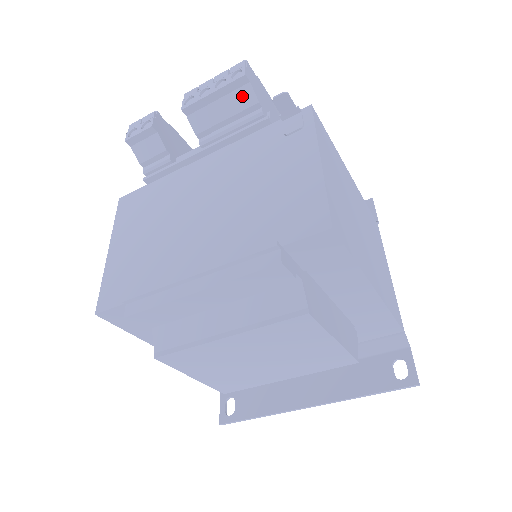
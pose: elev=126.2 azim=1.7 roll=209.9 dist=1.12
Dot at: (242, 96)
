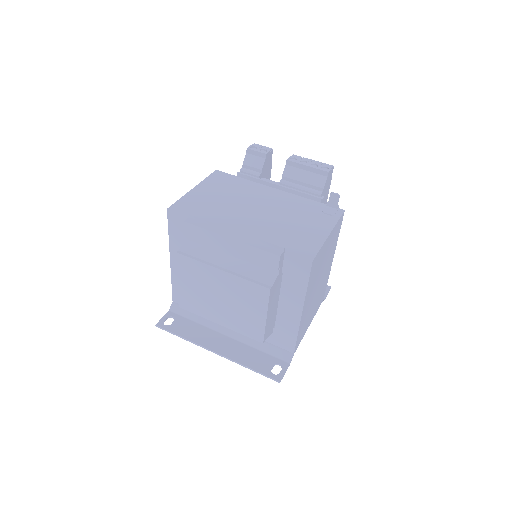
Dot at: (319, 179)
